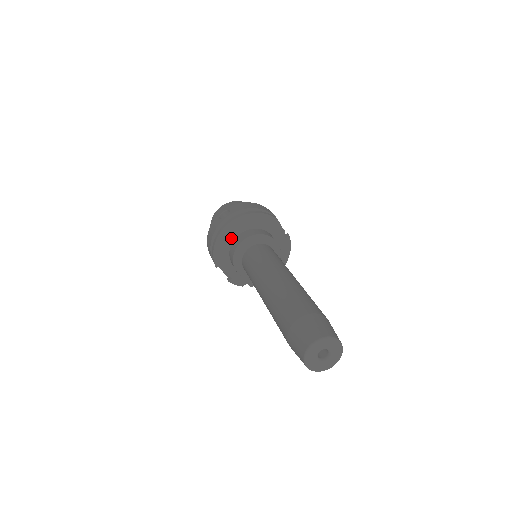
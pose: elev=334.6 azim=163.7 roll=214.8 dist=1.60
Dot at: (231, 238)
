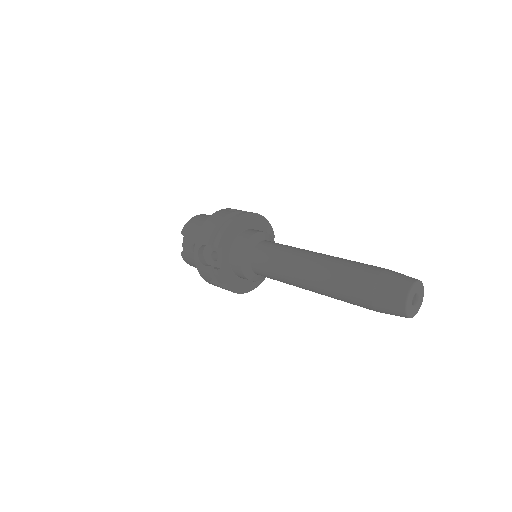
Dot at: (243, 228)
